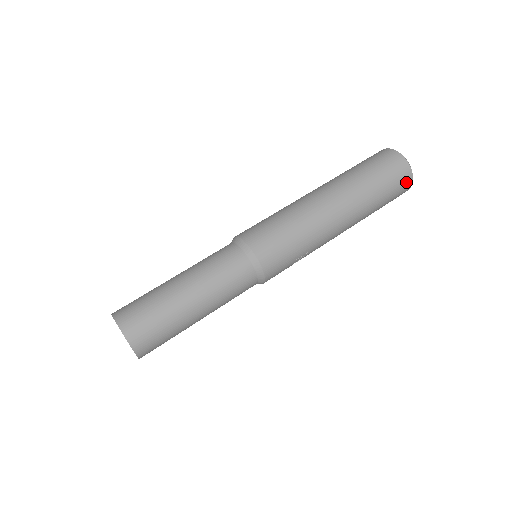
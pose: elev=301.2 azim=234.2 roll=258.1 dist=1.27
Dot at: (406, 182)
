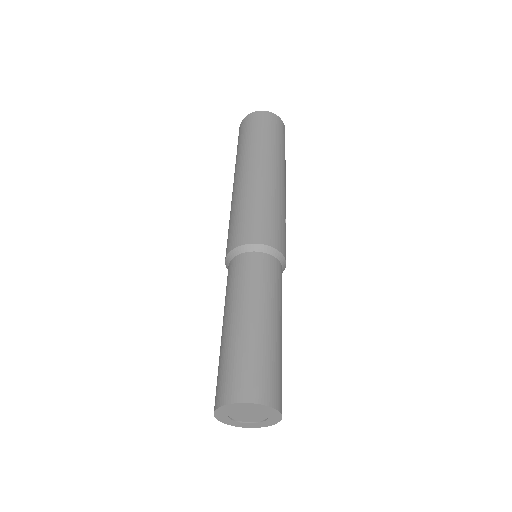
Dot at: (280, 124)
